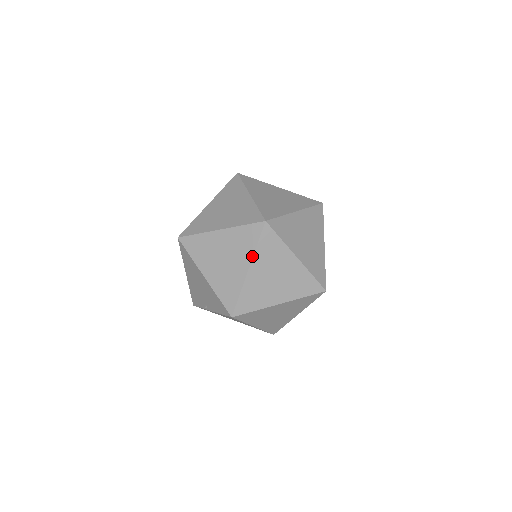
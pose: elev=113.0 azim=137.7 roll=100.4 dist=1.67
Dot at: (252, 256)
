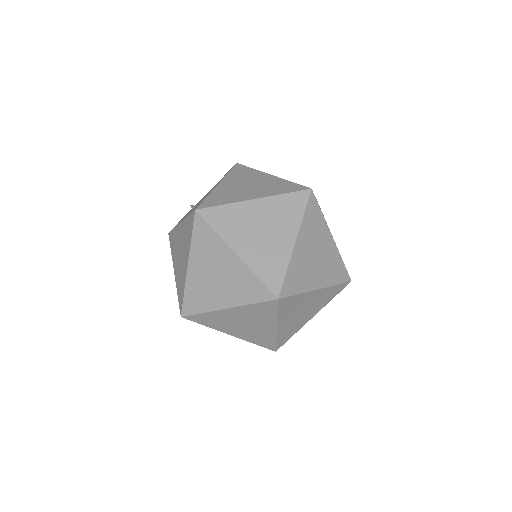
Dot at: (276, 321)
